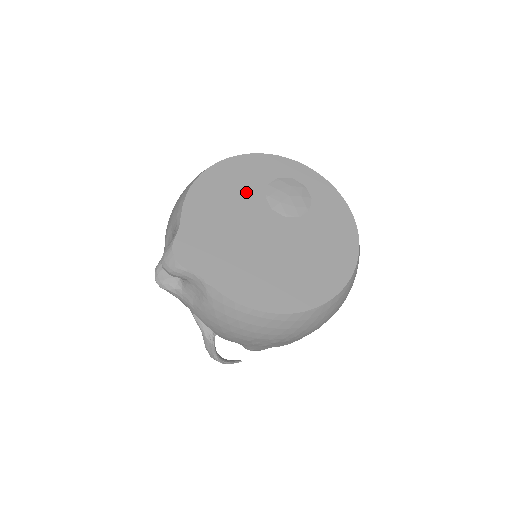
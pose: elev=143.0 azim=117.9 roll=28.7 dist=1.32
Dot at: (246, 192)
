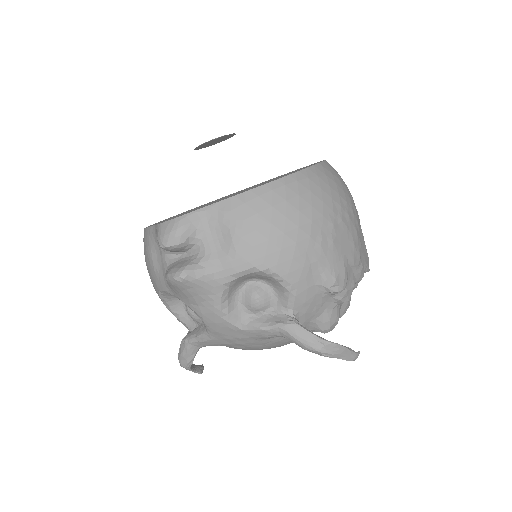
Dot at: occluded
